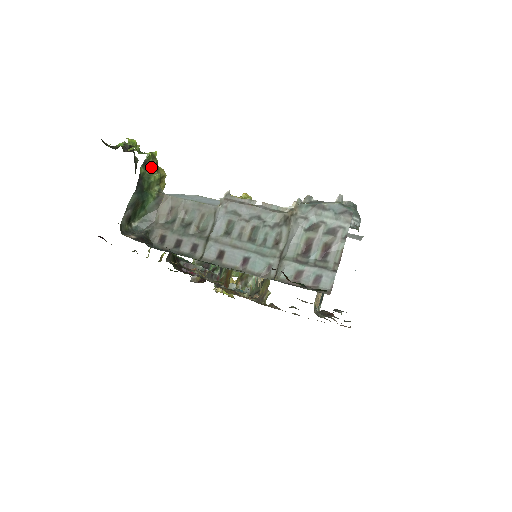
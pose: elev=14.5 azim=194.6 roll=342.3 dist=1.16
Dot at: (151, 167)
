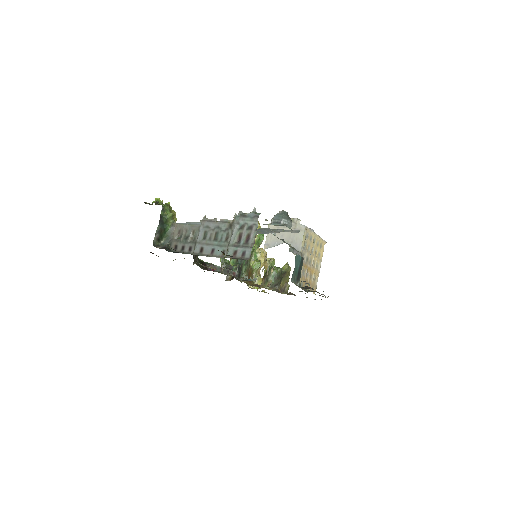
Dot at: (167, 211)
